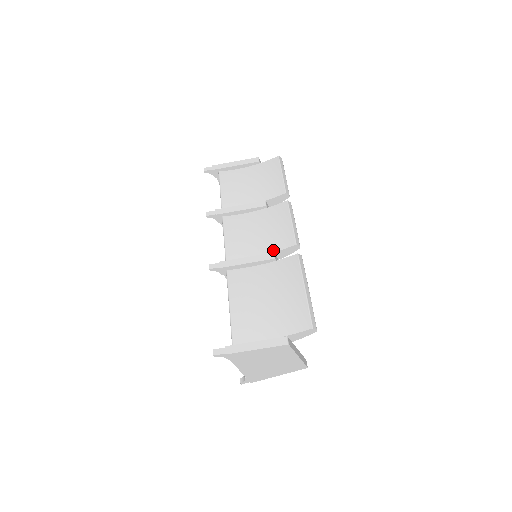
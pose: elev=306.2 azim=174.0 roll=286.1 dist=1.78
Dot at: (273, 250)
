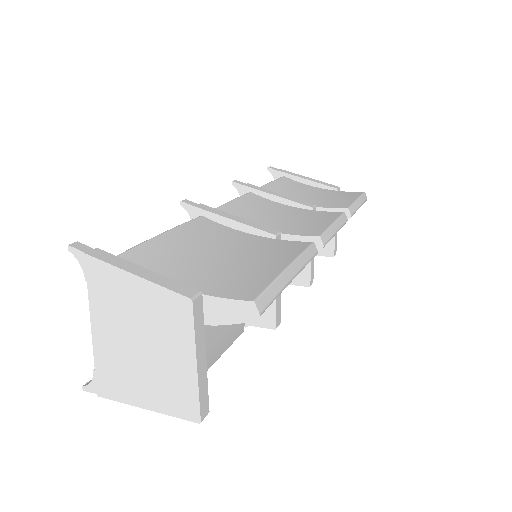
Dot at: (282, 231)
